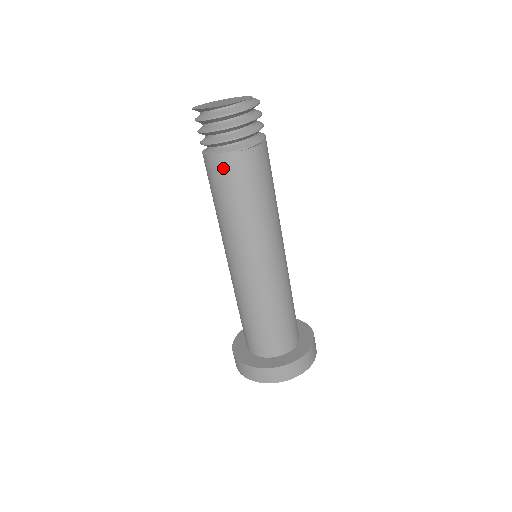
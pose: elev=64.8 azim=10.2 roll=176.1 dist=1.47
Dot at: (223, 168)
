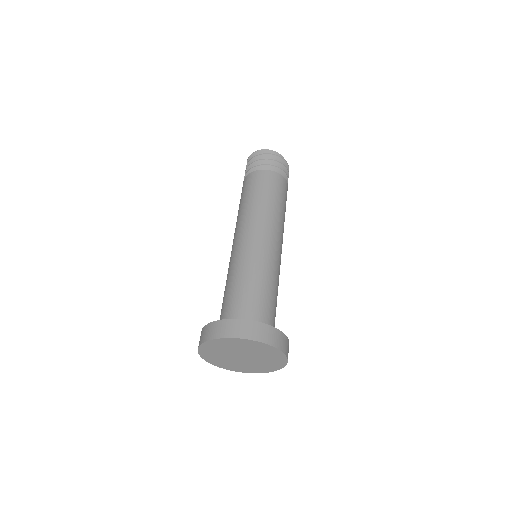
Dot at: (274, 179)
